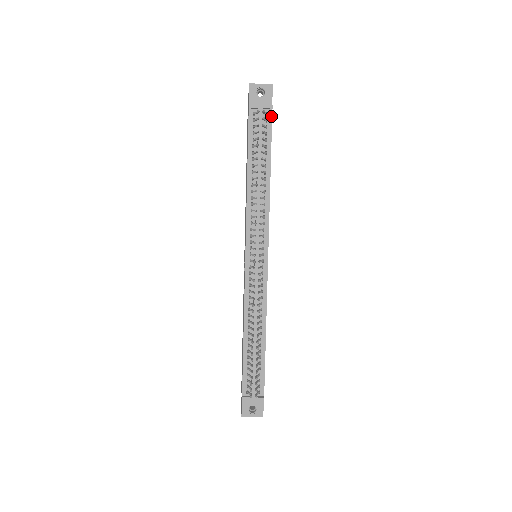
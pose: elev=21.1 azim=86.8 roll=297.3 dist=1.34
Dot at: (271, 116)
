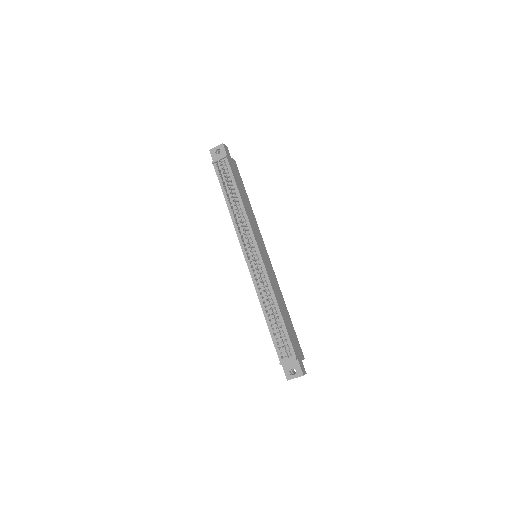
Dot at: (228, 161)
